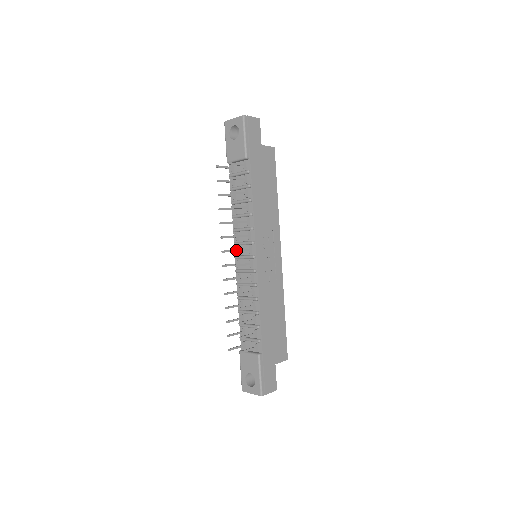
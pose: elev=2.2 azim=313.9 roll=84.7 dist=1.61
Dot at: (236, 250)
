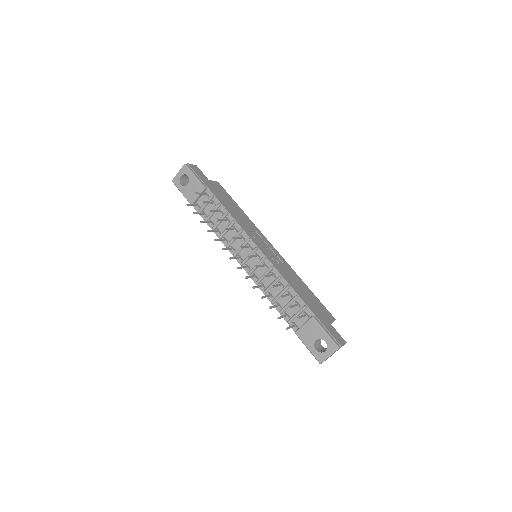
Dot at: (240, 246)
